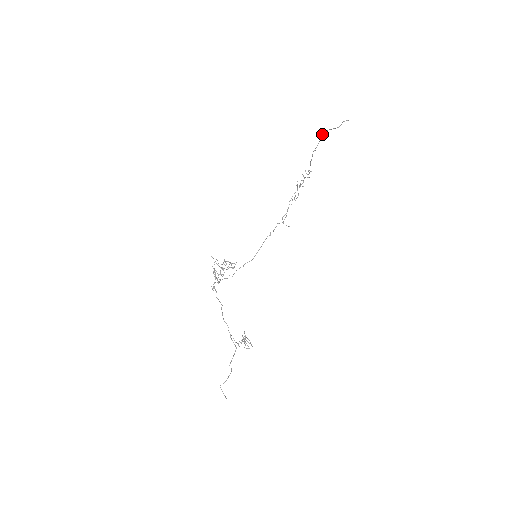
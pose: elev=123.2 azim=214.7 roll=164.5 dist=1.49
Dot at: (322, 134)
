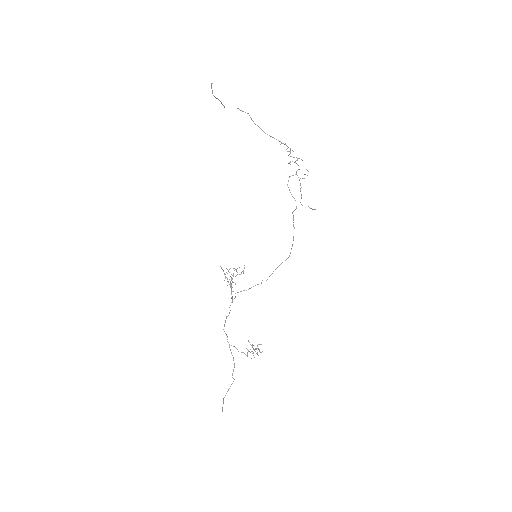
Dot at: (224, 107)
